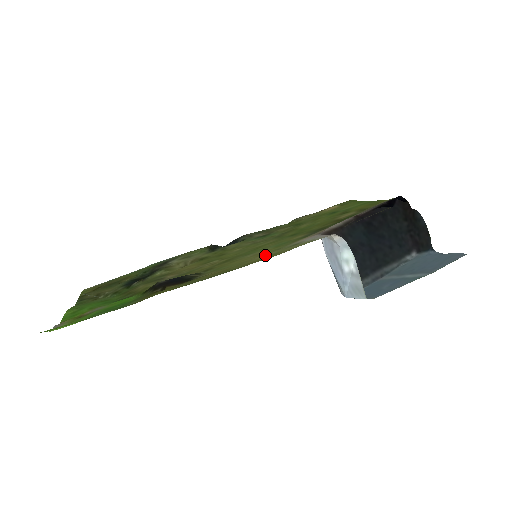
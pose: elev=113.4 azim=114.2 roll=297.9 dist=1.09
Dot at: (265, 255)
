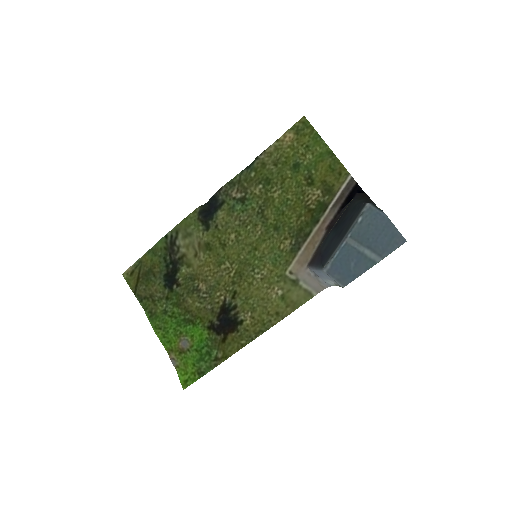
Dot at: (276, 293)
